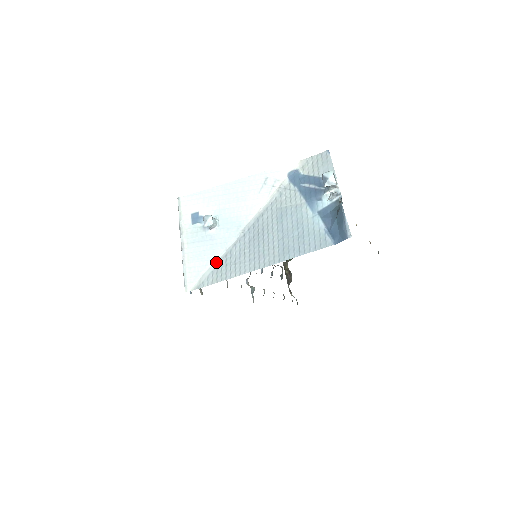
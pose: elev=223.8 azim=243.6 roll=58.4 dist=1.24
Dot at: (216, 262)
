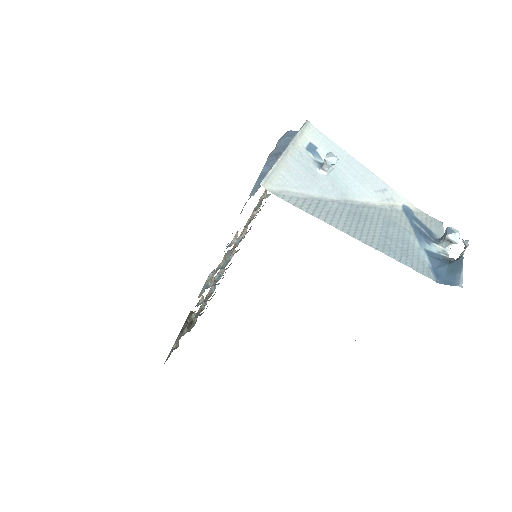
Dot at: (307, 195)
